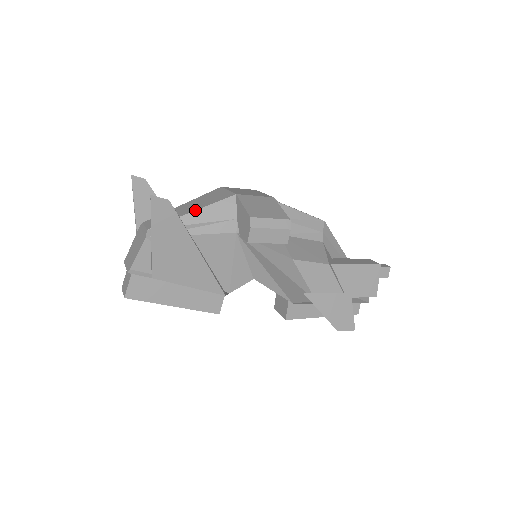
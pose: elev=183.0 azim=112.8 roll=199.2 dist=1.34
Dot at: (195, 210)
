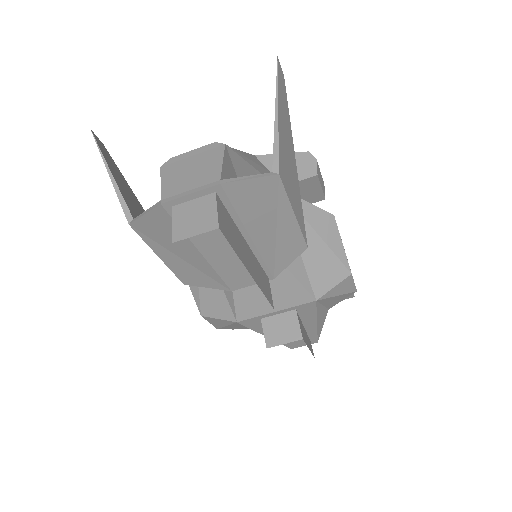
Dot at: (238, 150)
